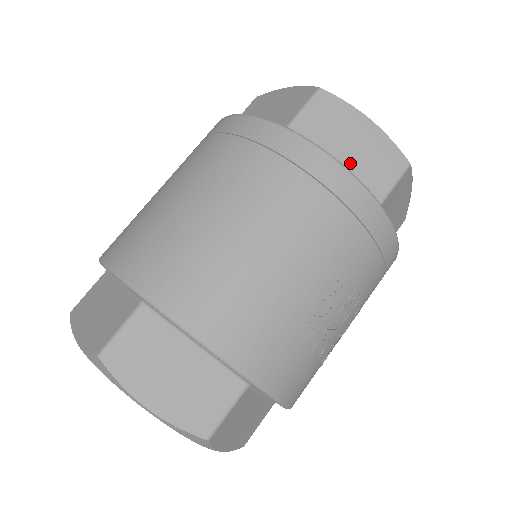
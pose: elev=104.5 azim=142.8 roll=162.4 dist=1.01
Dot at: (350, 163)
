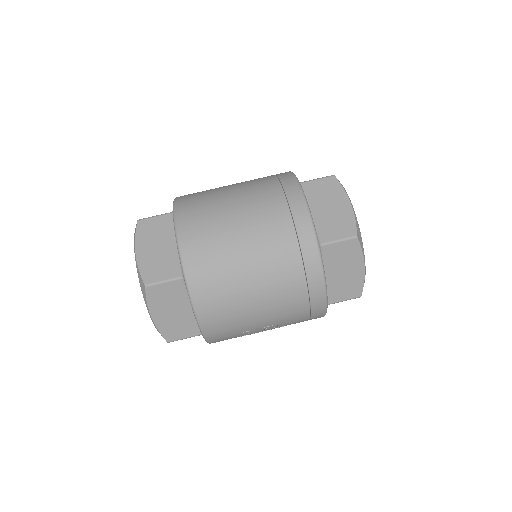
Dot at: (334, 280)
